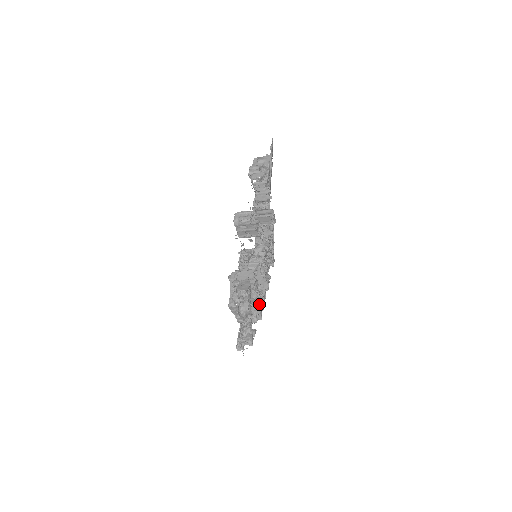
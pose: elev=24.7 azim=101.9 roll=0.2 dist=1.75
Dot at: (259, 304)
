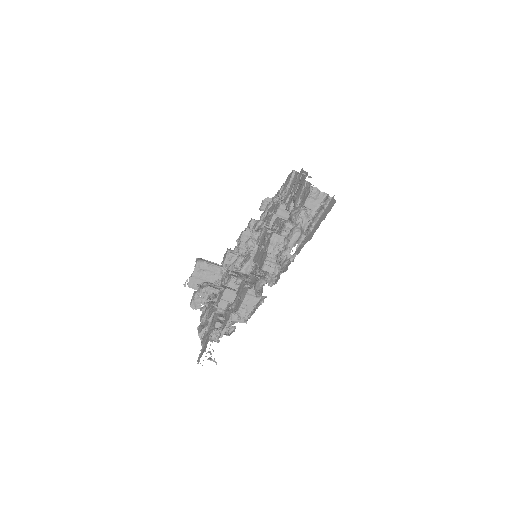
Dot at: (264, 283)
